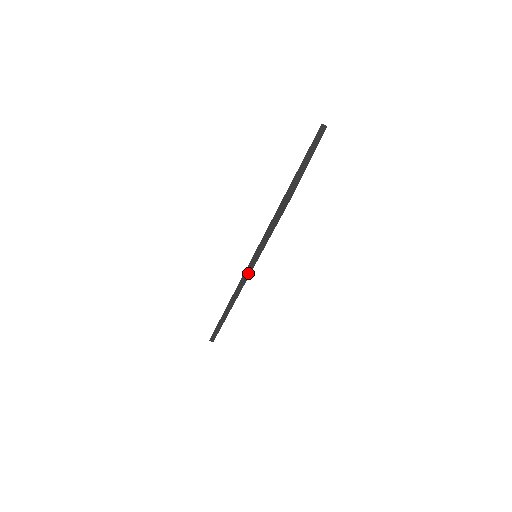
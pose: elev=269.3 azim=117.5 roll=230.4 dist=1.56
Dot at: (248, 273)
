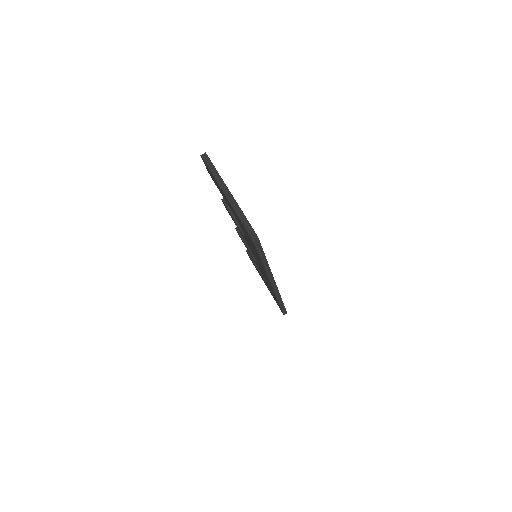
Dot at: (272, 279)
